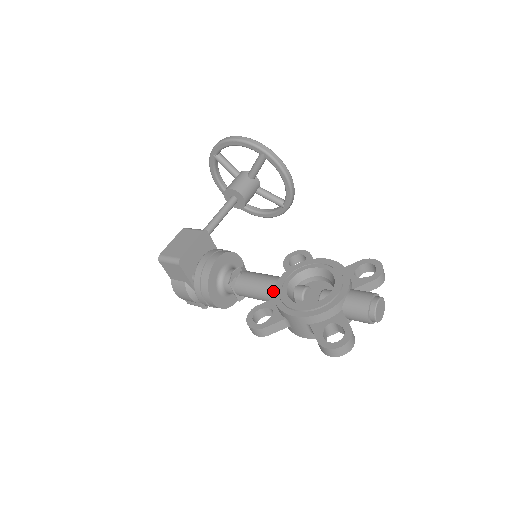
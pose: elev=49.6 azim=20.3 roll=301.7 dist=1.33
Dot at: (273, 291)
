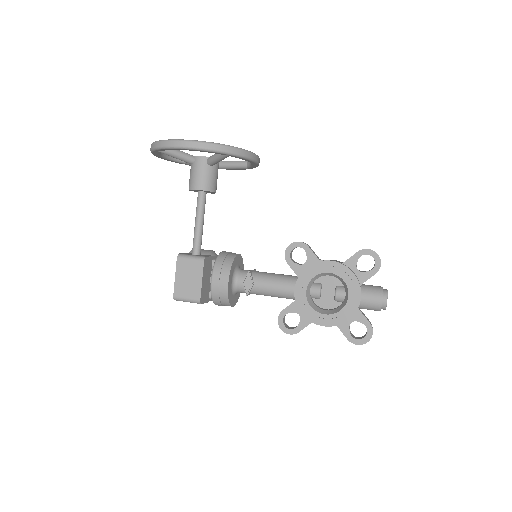
Dot at: (292, 297)
